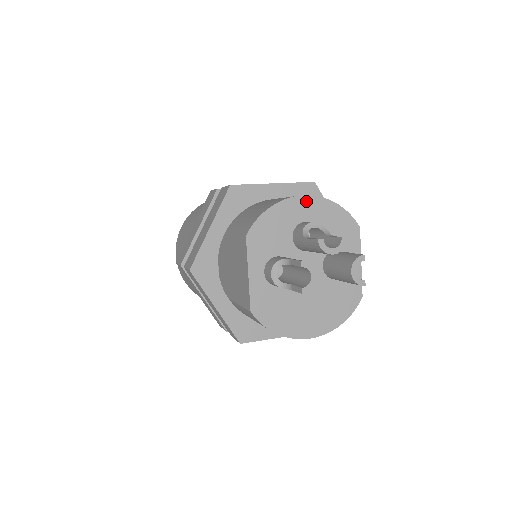
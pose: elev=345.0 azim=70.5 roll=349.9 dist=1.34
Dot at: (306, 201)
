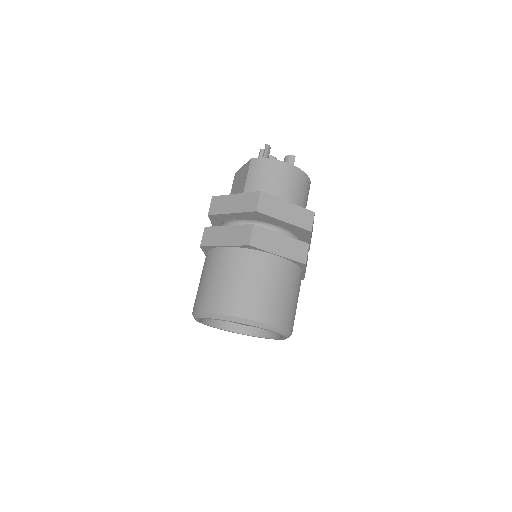
Dot at: occluded
